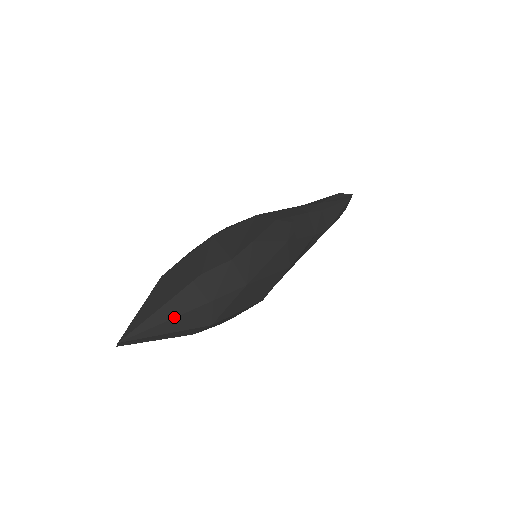
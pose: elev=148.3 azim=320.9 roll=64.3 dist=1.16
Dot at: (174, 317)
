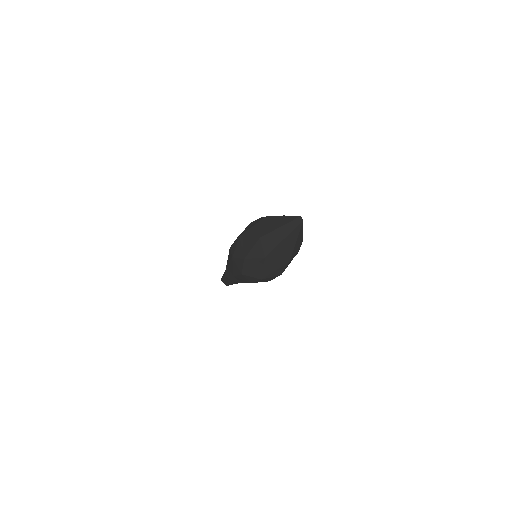
Dot at: occluded
